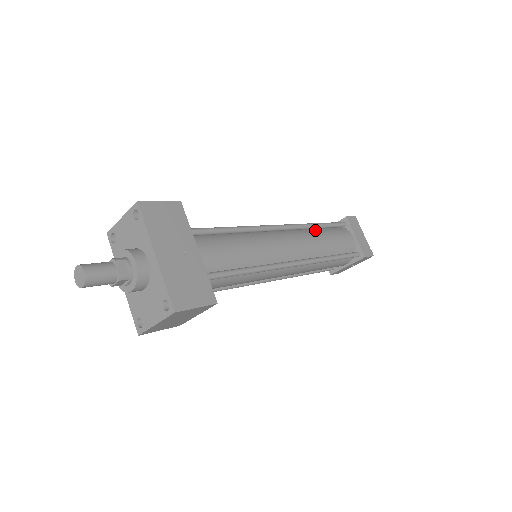
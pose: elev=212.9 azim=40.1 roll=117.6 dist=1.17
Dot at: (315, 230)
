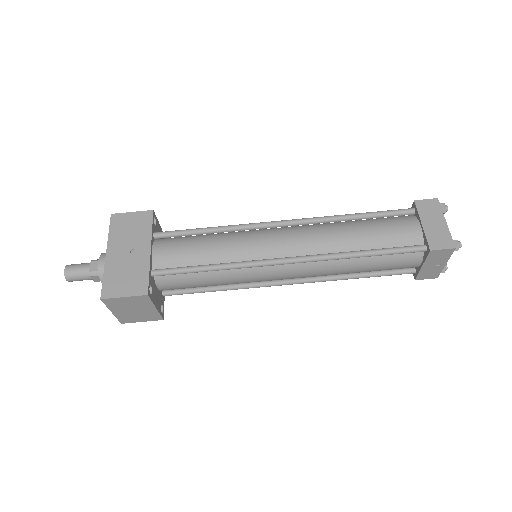
Dot at: (346, 222)
